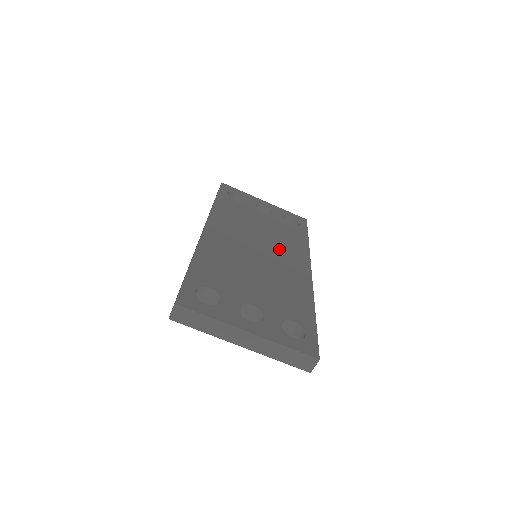
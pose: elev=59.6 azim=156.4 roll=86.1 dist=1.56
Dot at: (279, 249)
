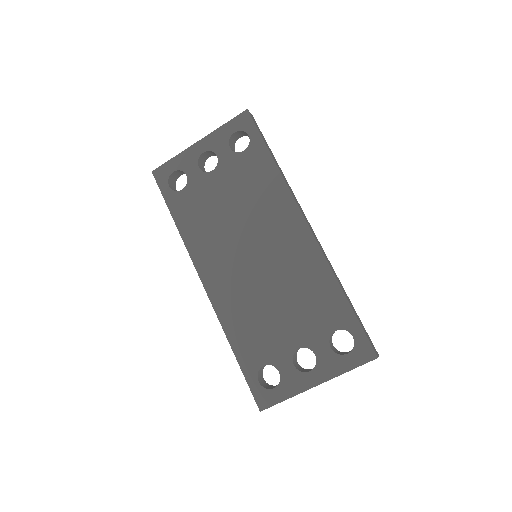
Dot at: (264, 227)
